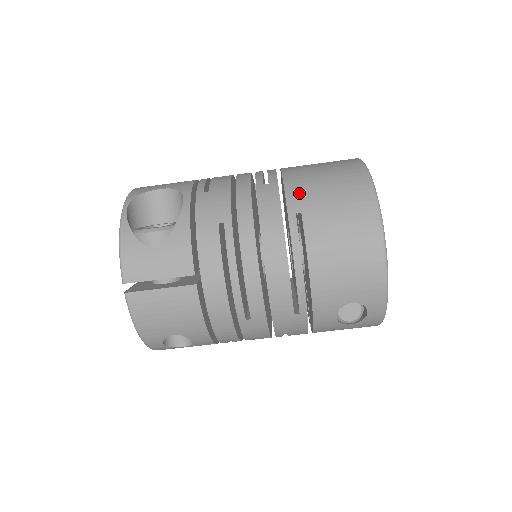
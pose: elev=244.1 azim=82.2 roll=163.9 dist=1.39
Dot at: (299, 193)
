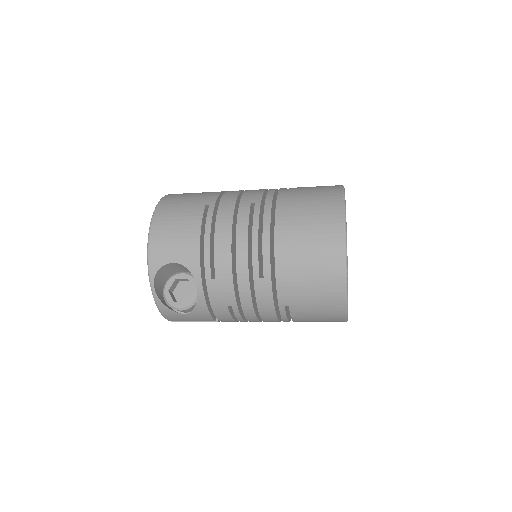
Dot at: (288, 293)
